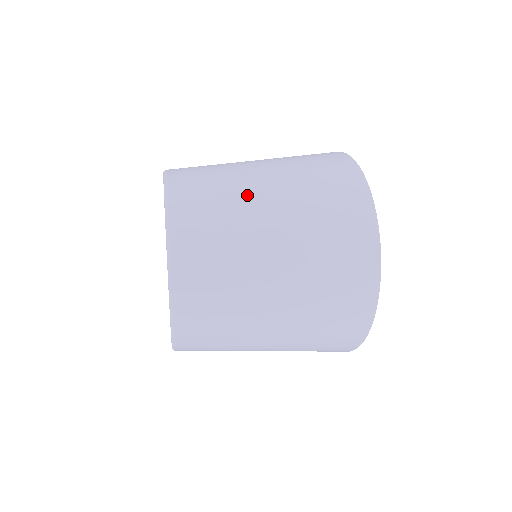
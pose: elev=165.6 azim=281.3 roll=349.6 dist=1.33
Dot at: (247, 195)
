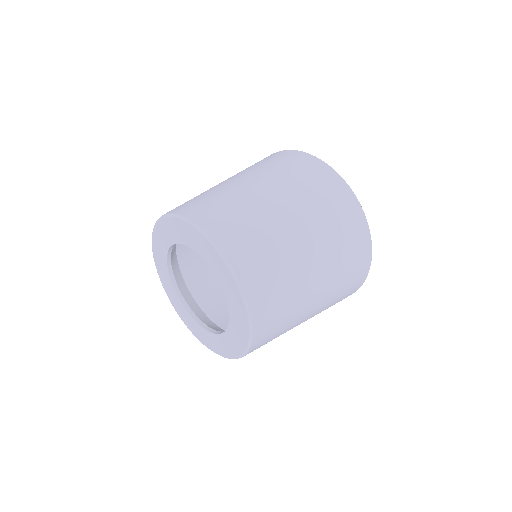
Dot at: (278, 226)
